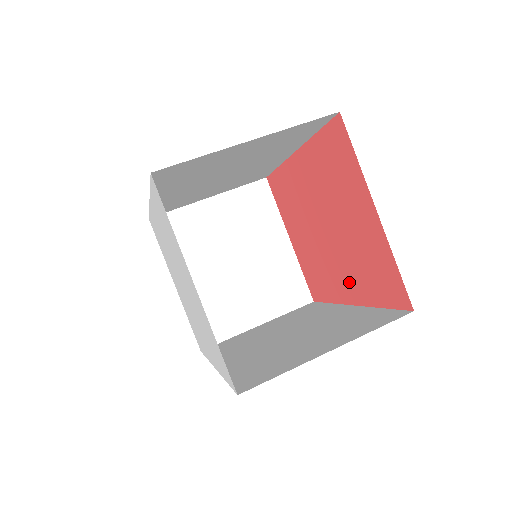
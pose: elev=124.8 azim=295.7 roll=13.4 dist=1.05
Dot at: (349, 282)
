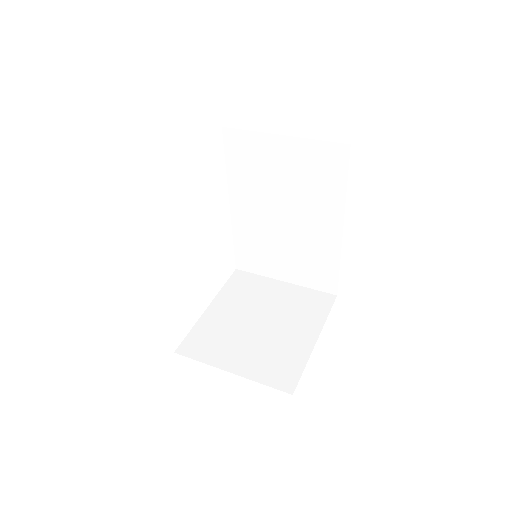
Dot at: occluded
